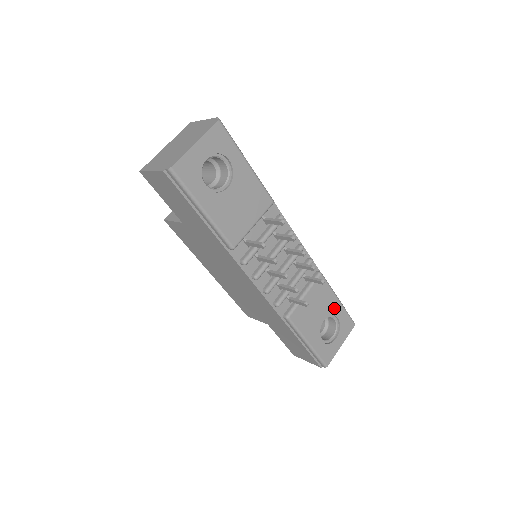
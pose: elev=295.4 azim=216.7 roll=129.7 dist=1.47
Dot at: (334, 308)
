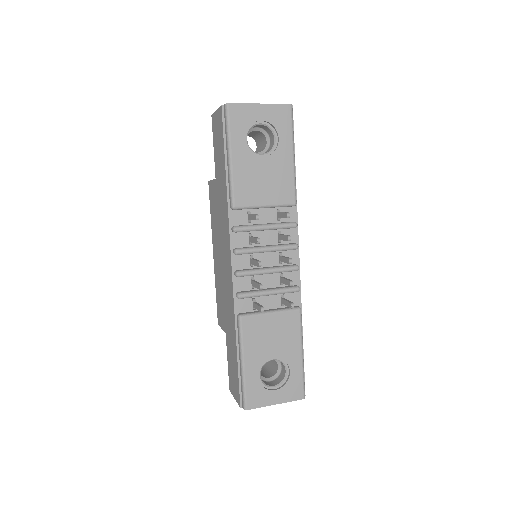
Dot at: (292, 357)
